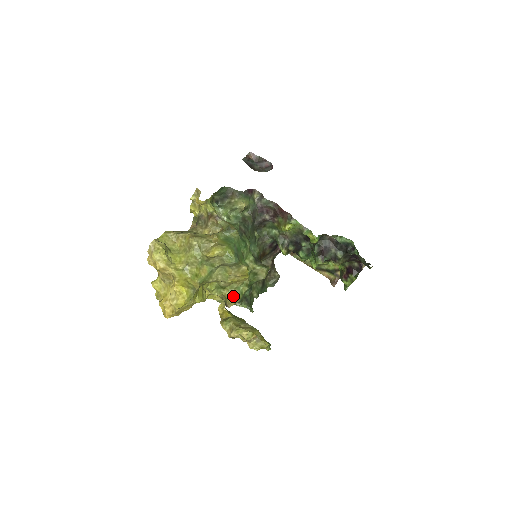
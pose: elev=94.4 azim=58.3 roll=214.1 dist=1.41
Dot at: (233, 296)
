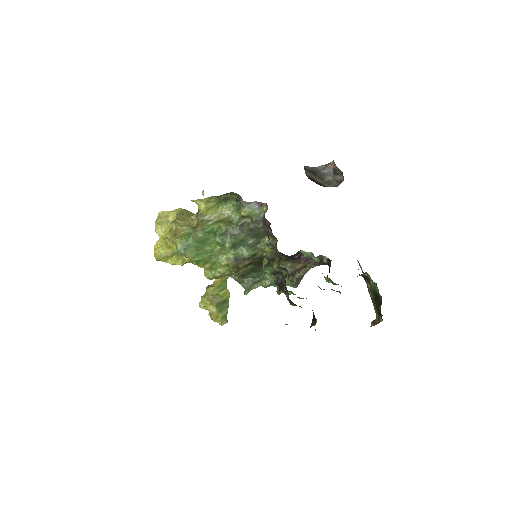
Dot at: (205, 274)
